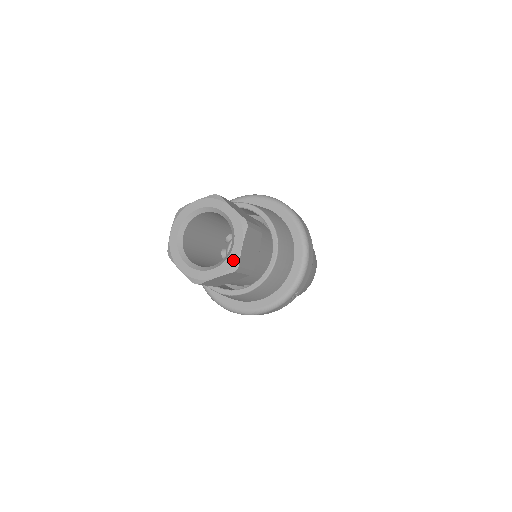
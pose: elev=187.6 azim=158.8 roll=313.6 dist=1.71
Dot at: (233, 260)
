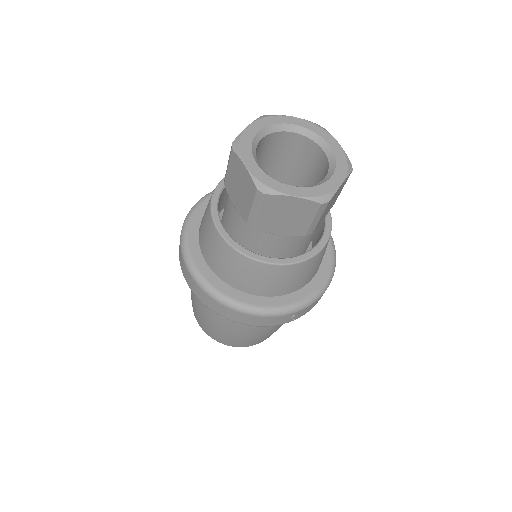
Dot at: (326, 190)
